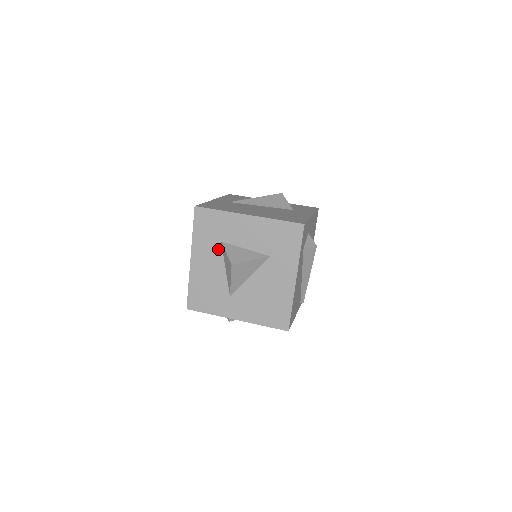
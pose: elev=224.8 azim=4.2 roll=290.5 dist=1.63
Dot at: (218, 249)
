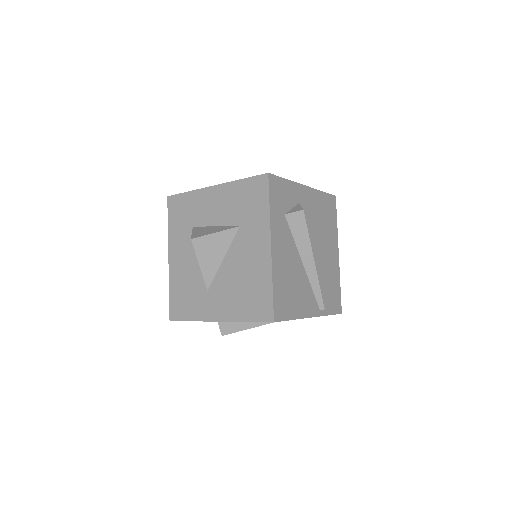
Dot at: occluded
